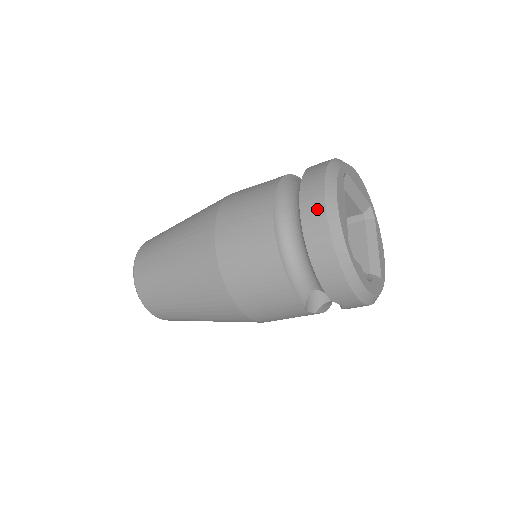
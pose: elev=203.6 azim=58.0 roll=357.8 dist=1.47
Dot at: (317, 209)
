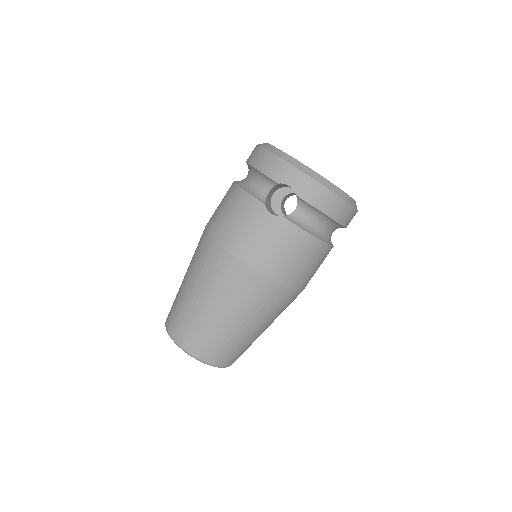
Dot at: occluded
